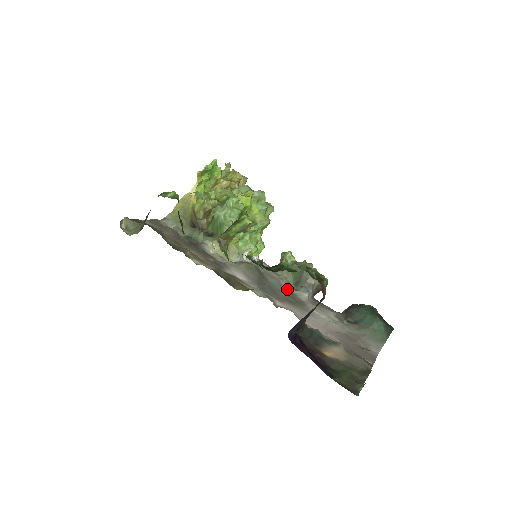
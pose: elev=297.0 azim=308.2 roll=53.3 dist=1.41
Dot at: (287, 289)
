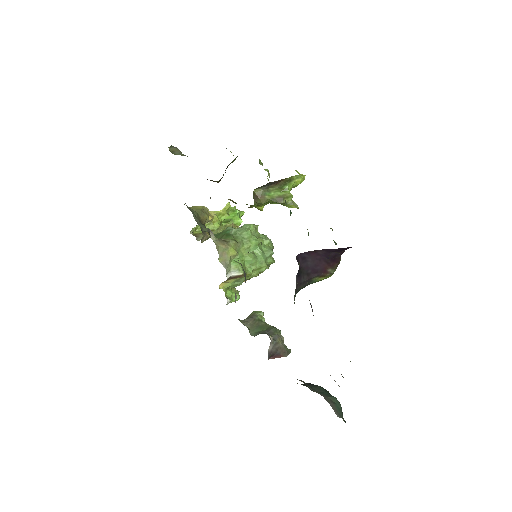
Dot at: occluded
